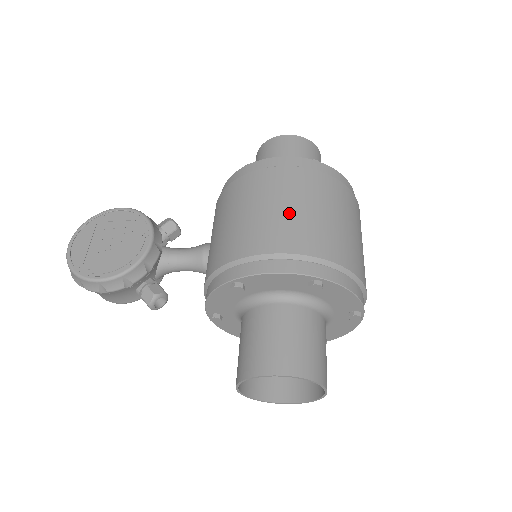
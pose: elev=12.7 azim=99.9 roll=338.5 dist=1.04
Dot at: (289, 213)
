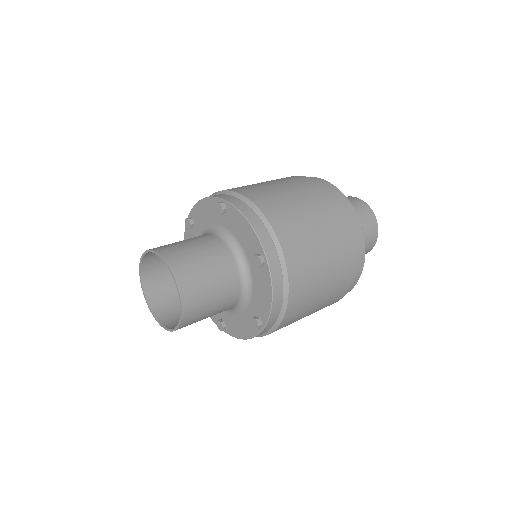
Dot at: (252, 184)
